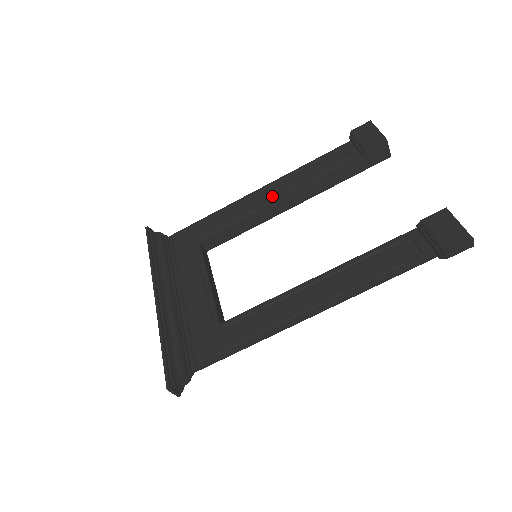
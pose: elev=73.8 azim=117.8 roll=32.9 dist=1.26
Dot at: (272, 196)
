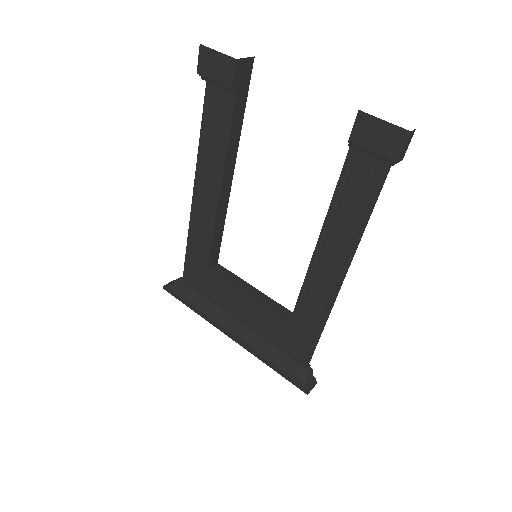
Dot at: (210, 192)
